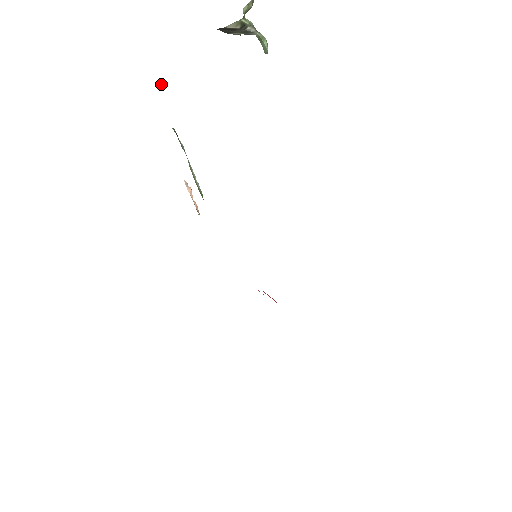
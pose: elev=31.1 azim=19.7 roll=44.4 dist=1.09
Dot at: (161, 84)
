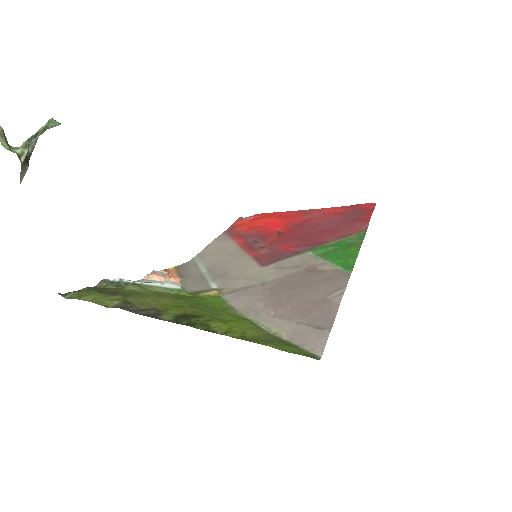
Dot at: occluded
